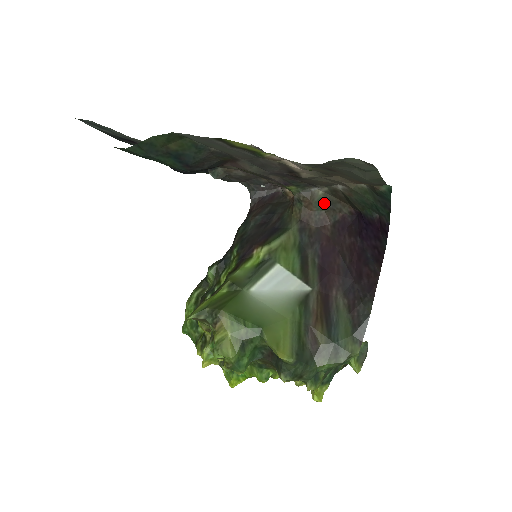
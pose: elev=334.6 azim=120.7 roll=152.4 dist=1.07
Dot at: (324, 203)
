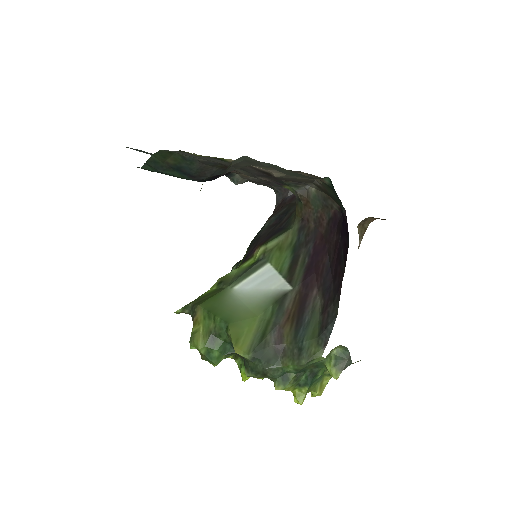
Dot at: (318, 200)
